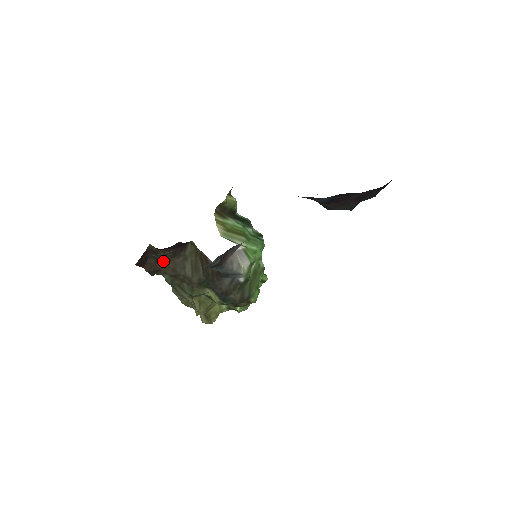
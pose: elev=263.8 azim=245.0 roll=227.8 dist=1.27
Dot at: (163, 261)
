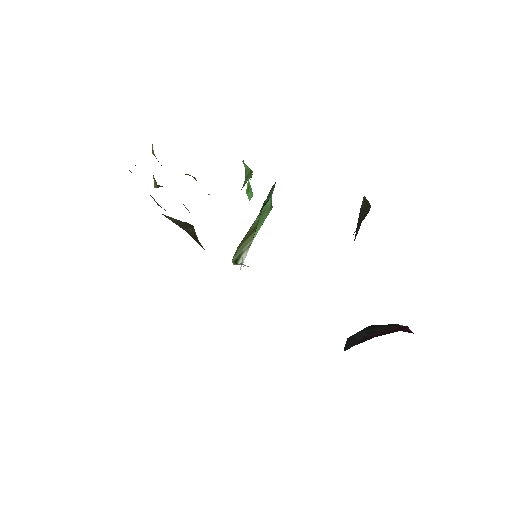
Dot at: occluded
